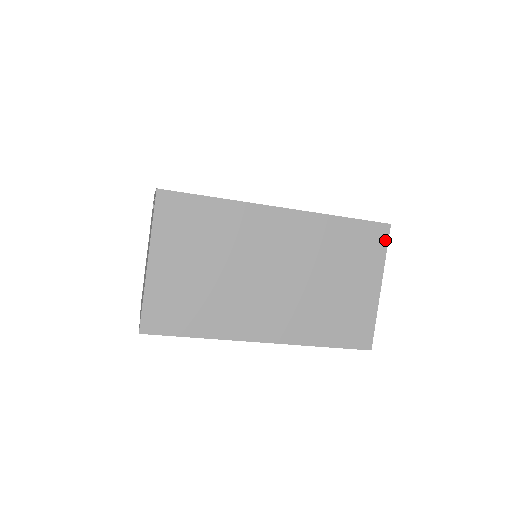
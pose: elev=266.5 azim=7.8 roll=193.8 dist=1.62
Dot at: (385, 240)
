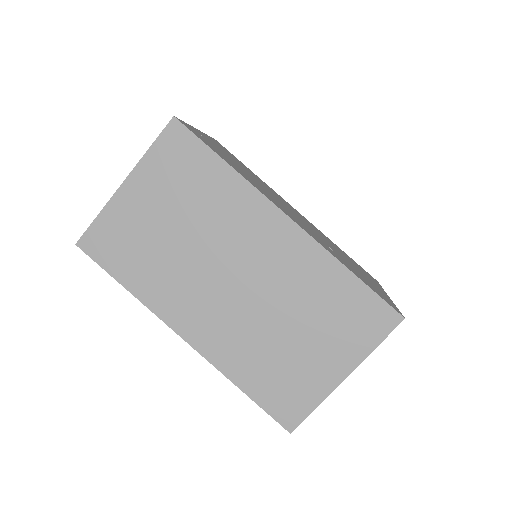
Dot at: (386, 331)
